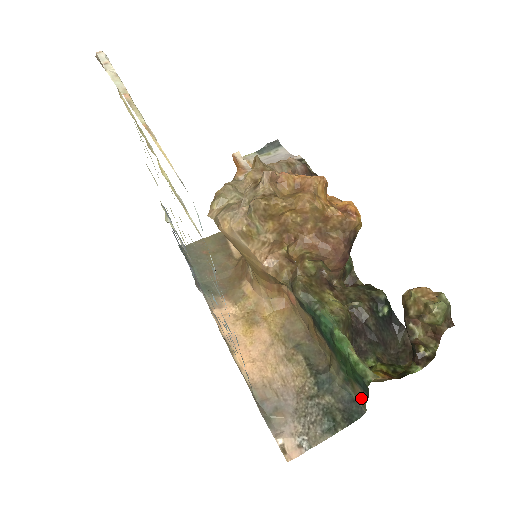
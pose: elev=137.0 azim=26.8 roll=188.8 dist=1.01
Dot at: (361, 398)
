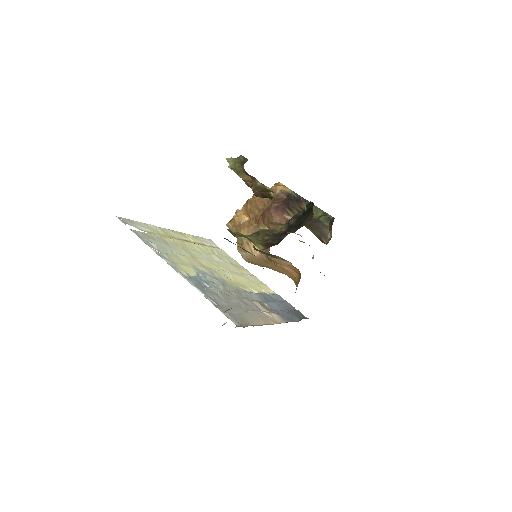
Dot at: occluded
